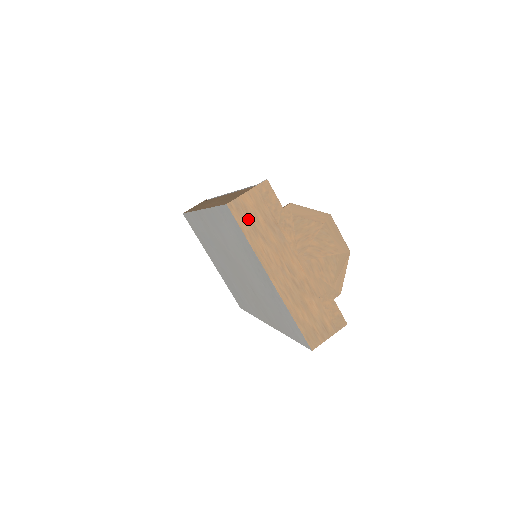
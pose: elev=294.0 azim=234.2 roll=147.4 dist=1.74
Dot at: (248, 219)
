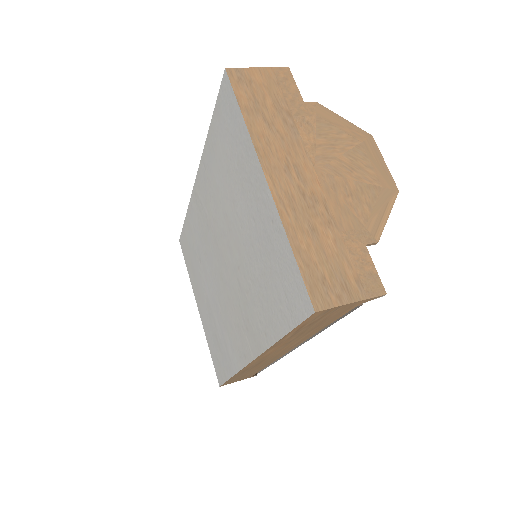
Dot at: (251, 94)
